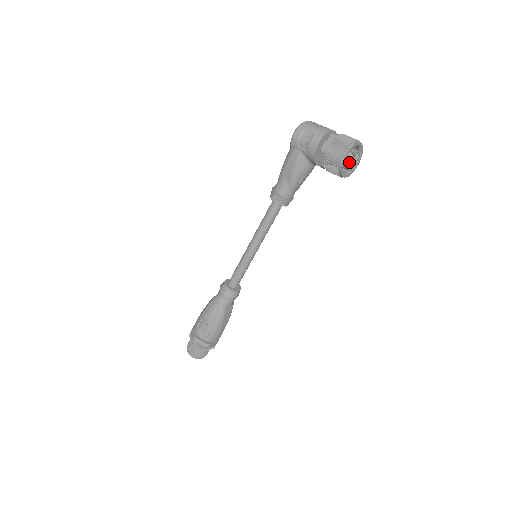
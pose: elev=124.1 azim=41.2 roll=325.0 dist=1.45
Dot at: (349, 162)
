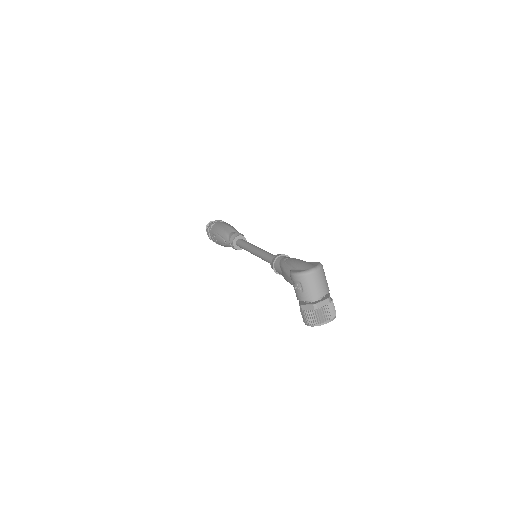
Dot at: occluded
